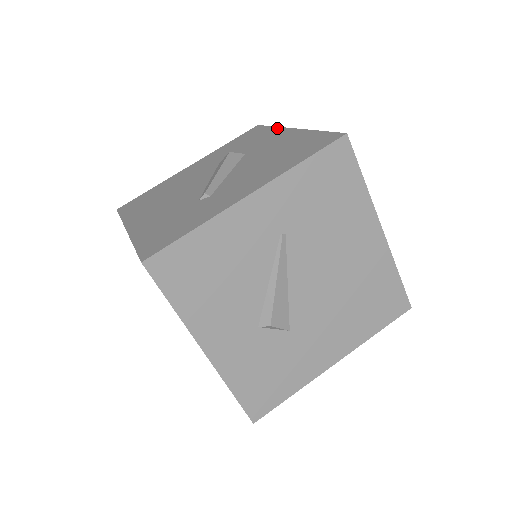
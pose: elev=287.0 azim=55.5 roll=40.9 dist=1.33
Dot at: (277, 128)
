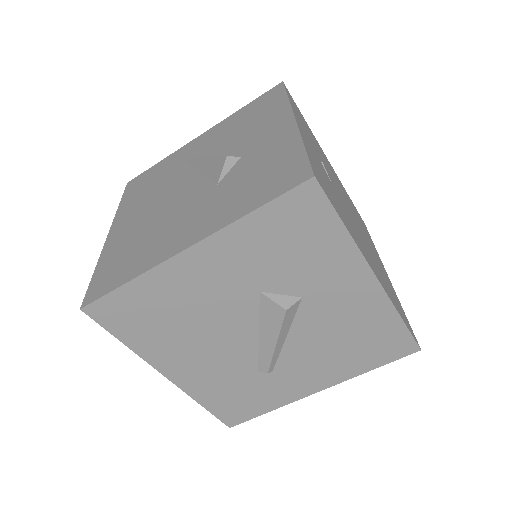
Dot at: (353, 249)
